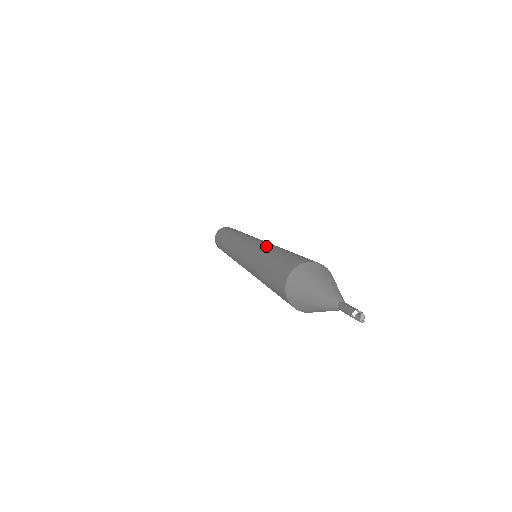
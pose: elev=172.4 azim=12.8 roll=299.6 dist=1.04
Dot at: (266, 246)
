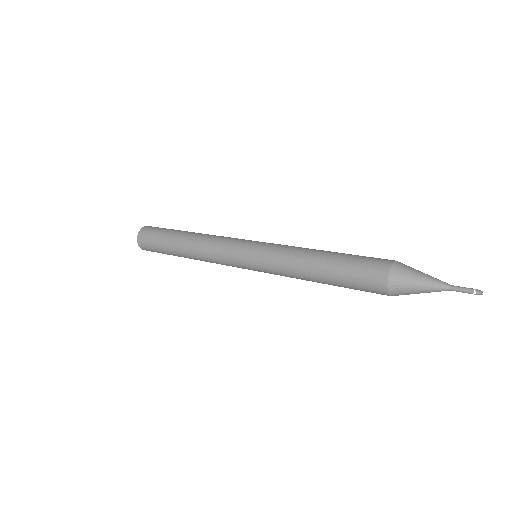
Dot at: (296, 255)
